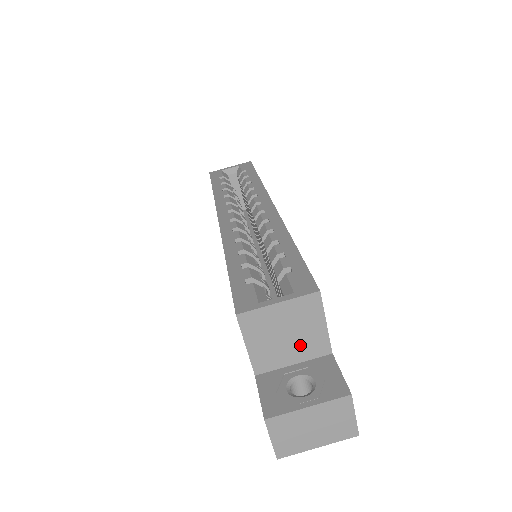
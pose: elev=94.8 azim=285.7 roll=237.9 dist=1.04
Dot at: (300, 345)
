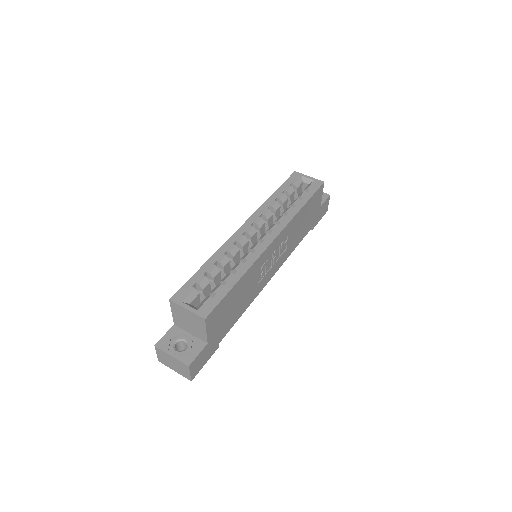
Dot at: (194, 330)
